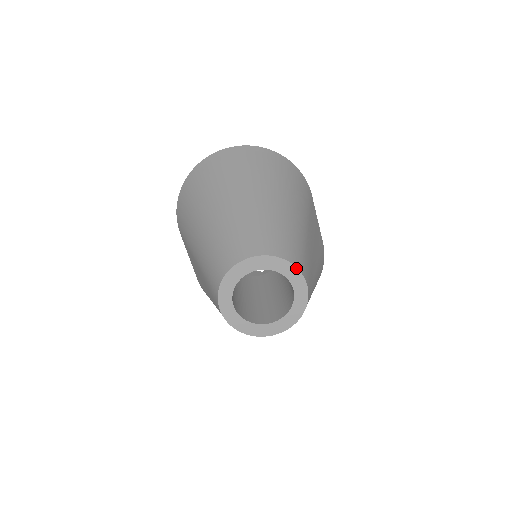
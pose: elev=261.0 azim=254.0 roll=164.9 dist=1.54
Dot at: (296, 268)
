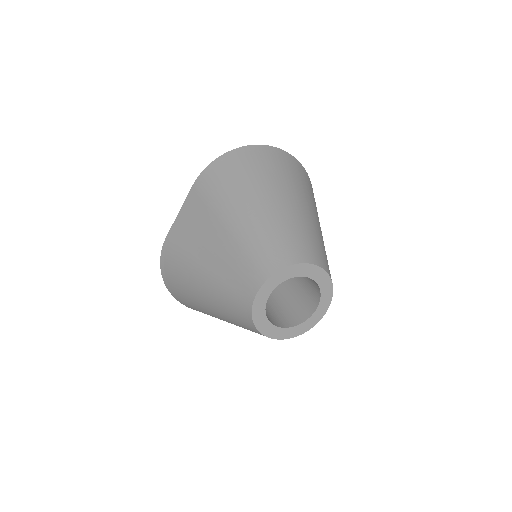
Dot at: (332, 295)
